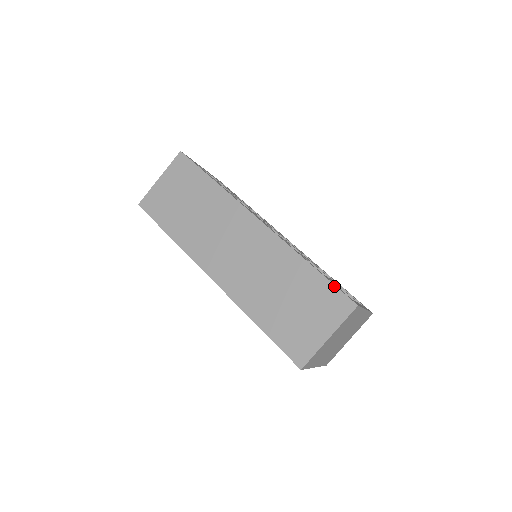
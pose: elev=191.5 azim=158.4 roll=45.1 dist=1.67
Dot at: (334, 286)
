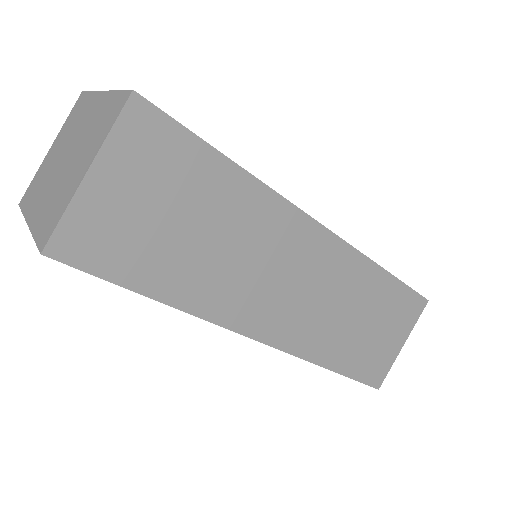
Dot at: (410, 289)
